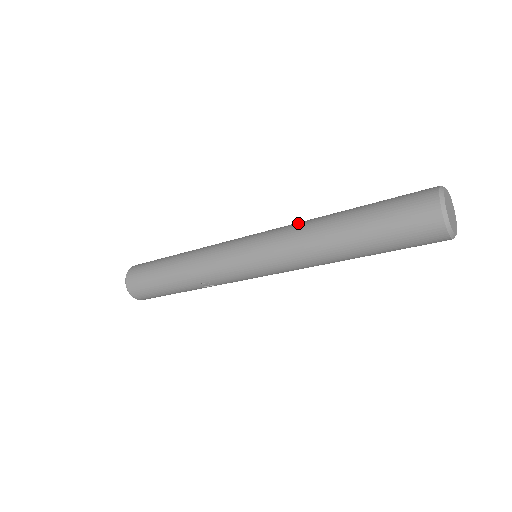
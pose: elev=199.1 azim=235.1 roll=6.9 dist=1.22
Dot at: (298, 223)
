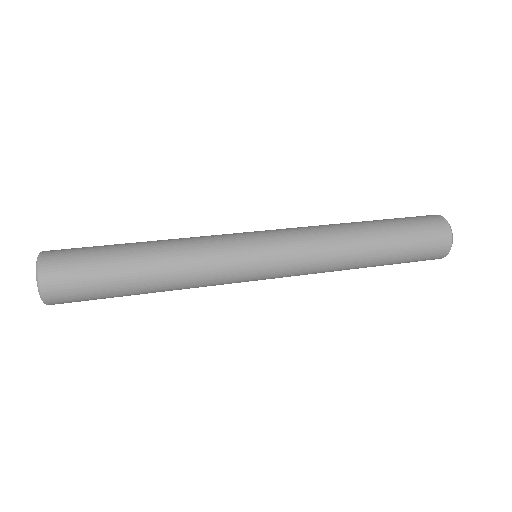
Dot at: (327, 254)
